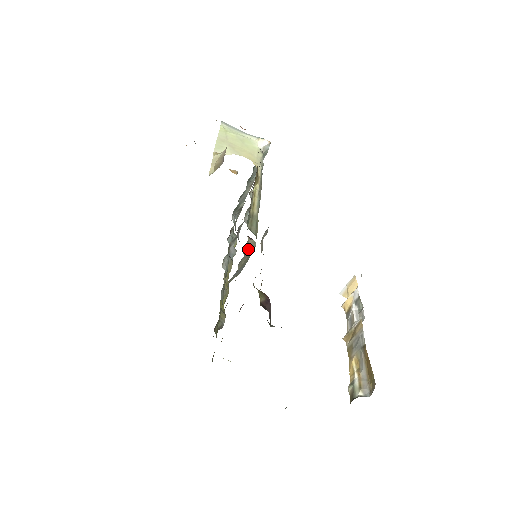
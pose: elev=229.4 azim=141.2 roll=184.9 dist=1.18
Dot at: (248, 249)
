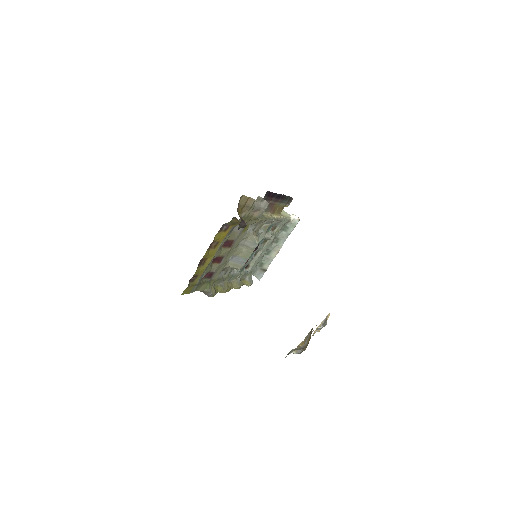
Dot at: (251, 237)
